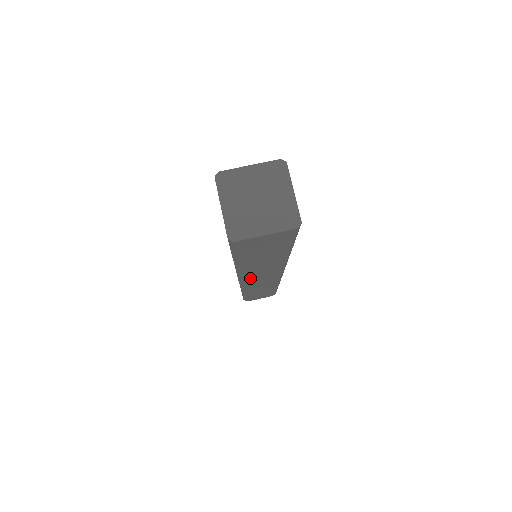
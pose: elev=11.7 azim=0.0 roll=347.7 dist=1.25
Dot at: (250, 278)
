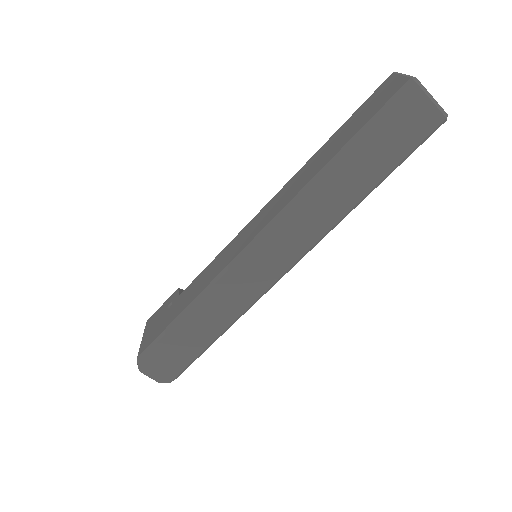
Dot at: (278, 232)
